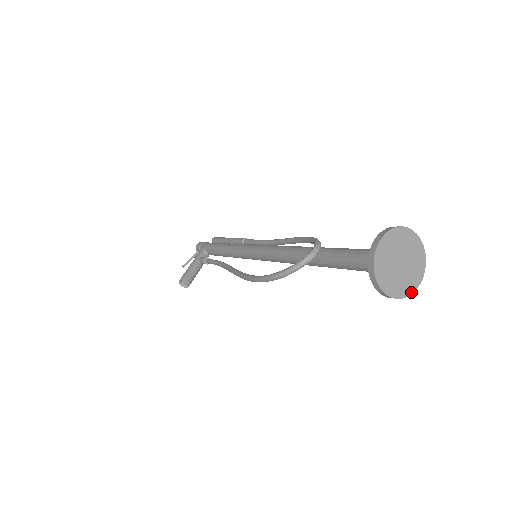
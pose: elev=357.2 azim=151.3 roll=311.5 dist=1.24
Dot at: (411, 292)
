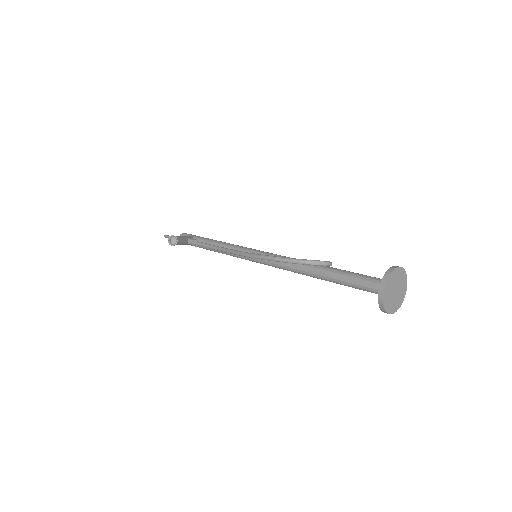
Dot at: (389, 312)
